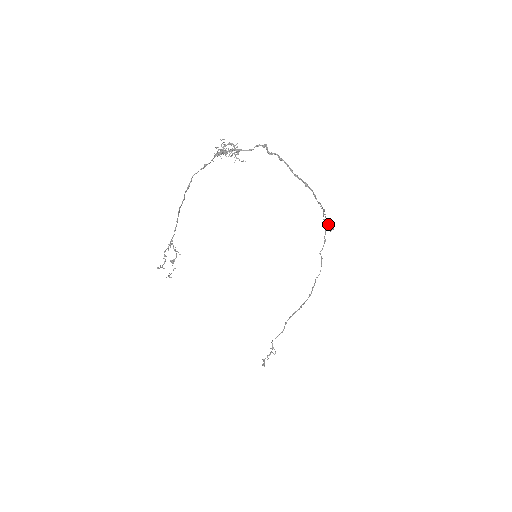
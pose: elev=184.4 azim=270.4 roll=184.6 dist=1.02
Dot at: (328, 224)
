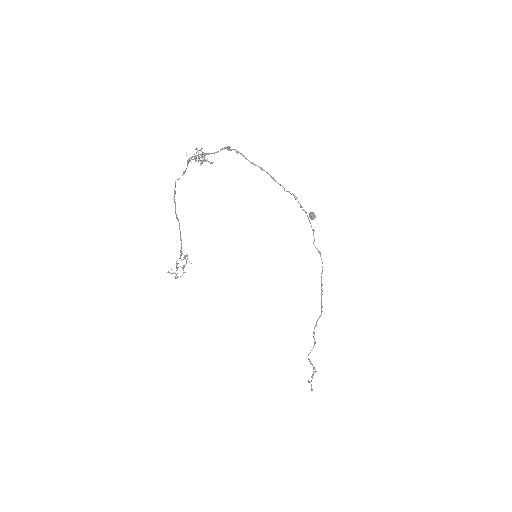
Dot at: (309, 213)
